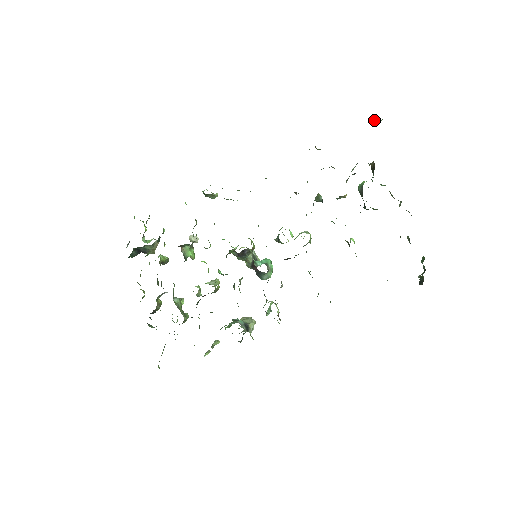
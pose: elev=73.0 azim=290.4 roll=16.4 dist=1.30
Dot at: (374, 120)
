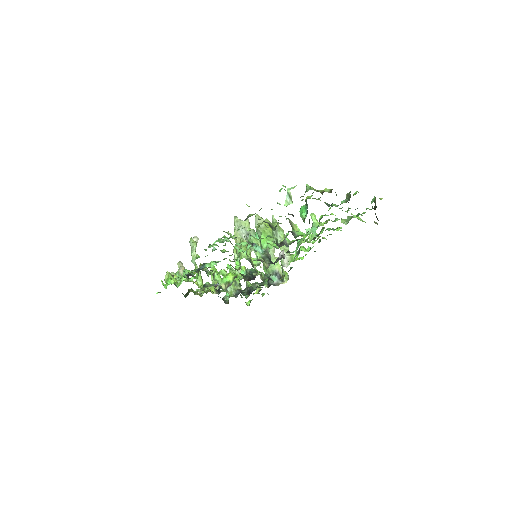
Dot at: (285, 200)
